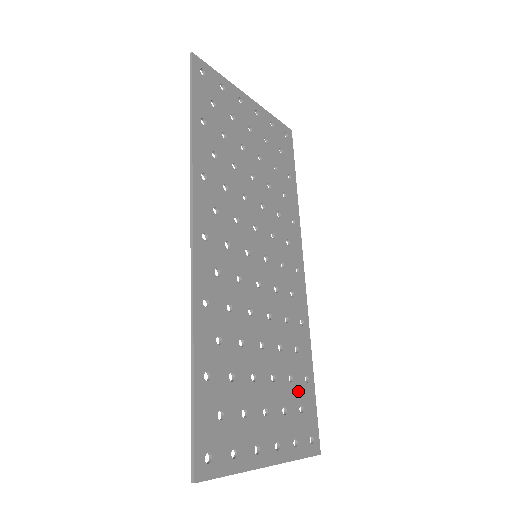
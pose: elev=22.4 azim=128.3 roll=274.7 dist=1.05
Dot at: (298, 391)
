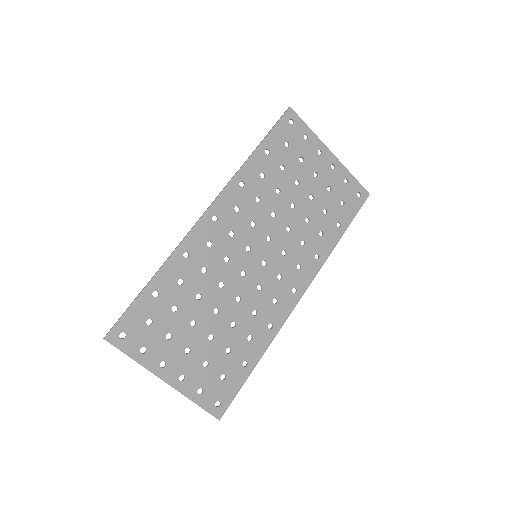
Dot at: (229, 364)
